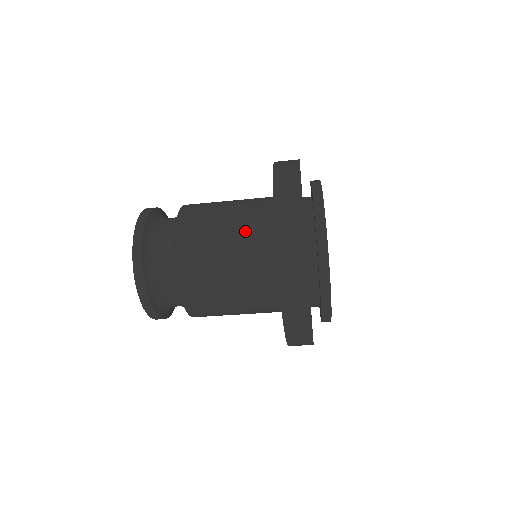
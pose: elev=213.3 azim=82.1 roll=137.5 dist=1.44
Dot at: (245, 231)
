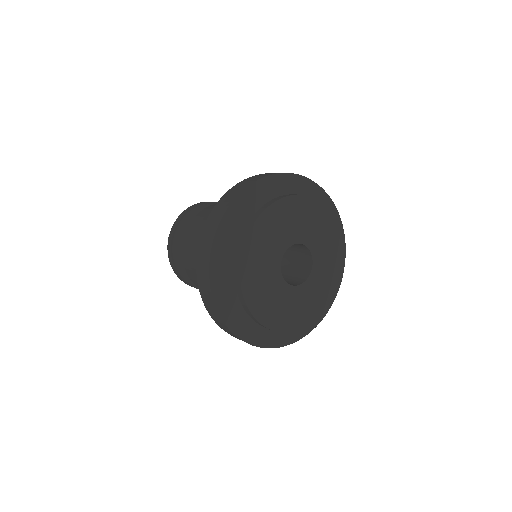
Dot at: occluded
